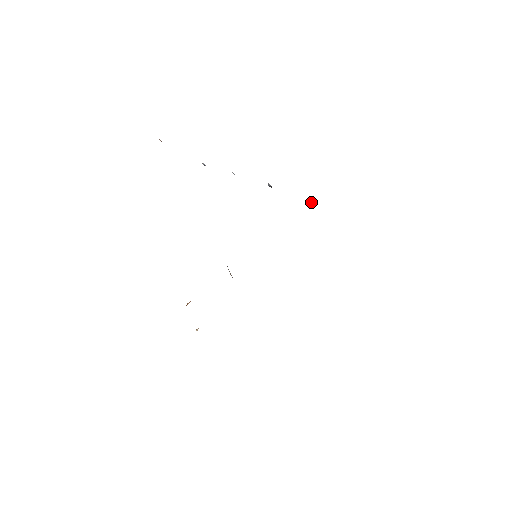
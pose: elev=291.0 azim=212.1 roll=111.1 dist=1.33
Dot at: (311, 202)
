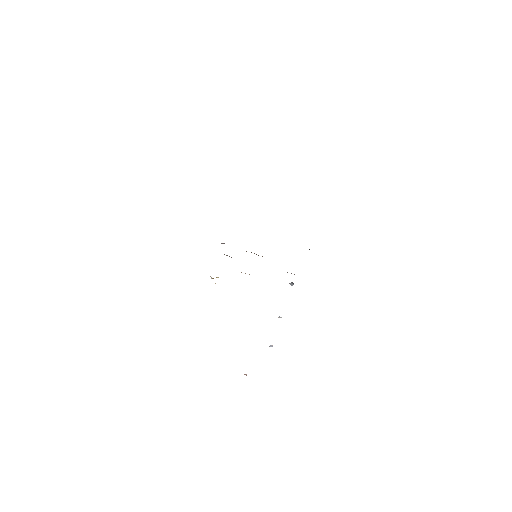
Dot at: occluded
